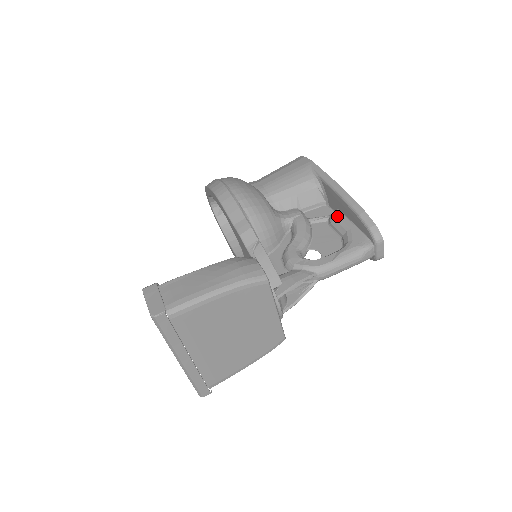
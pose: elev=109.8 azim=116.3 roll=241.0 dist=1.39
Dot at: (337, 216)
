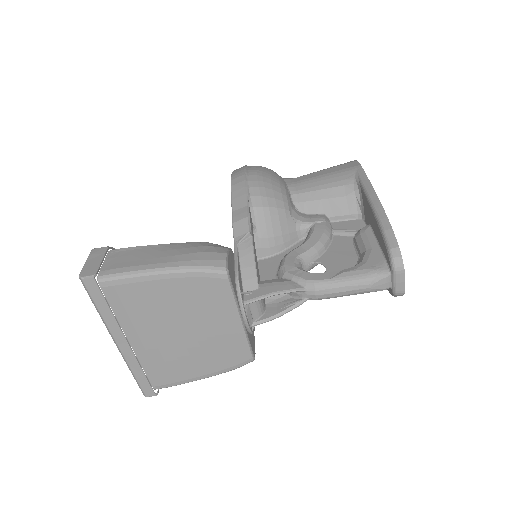
Dot at: (364, 231)
